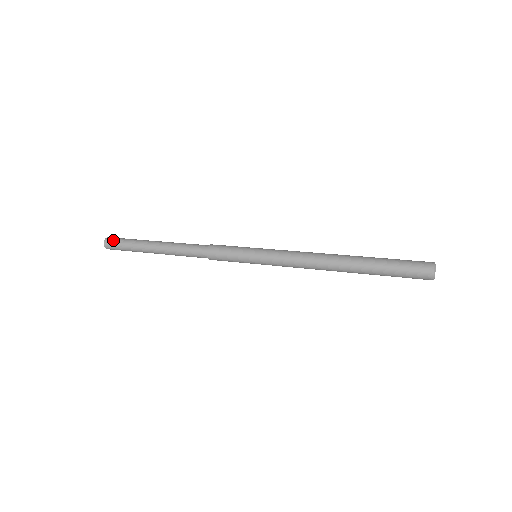
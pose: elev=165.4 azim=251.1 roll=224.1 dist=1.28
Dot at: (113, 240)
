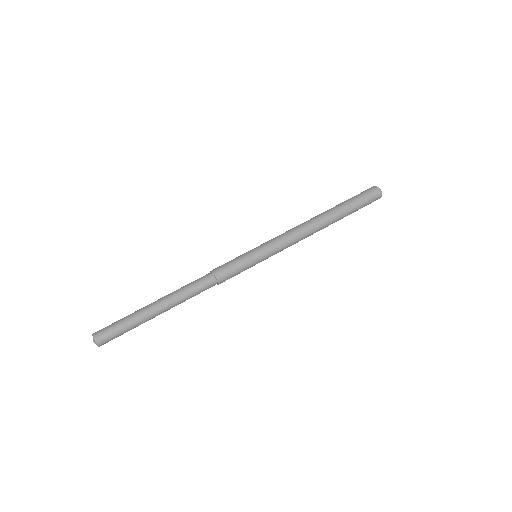
Dot at: (106, 335)
